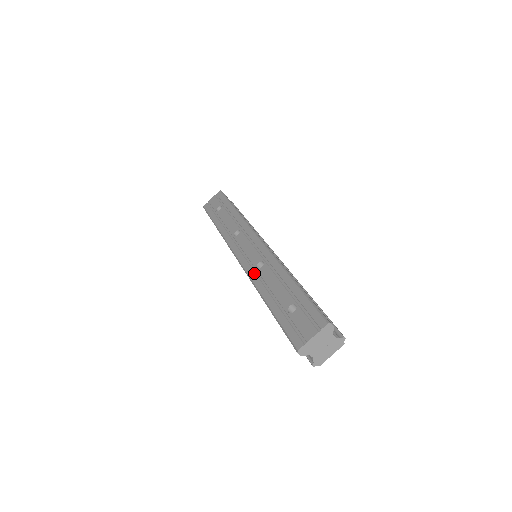
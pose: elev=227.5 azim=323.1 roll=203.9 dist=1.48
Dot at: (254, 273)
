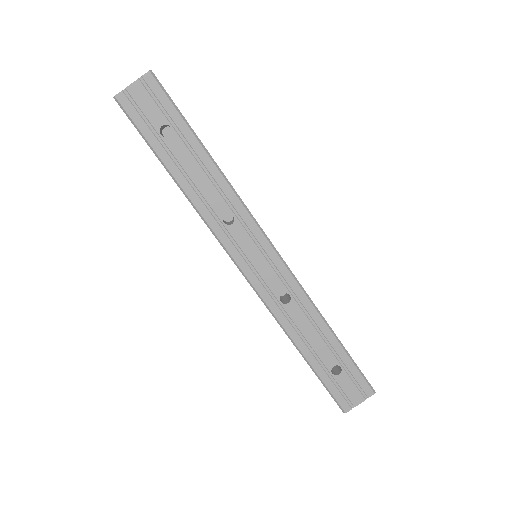
Dot at: (278, 309)
